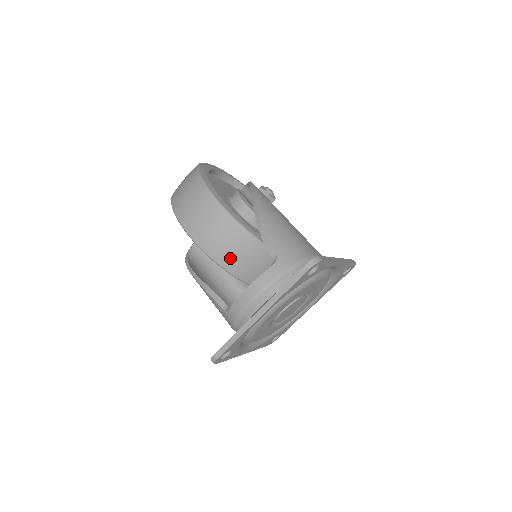
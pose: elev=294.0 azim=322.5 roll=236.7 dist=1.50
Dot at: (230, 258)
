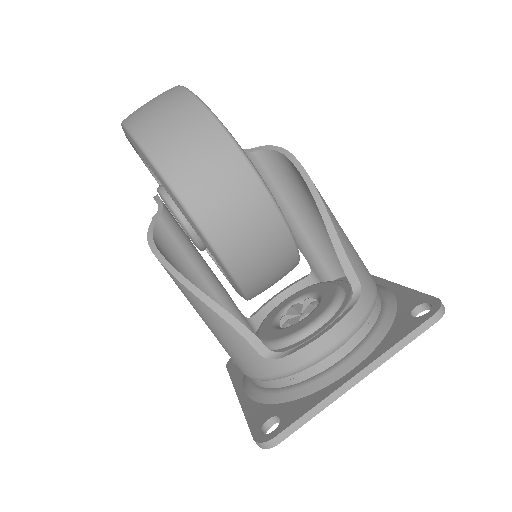
Dot at: (253, 267)
